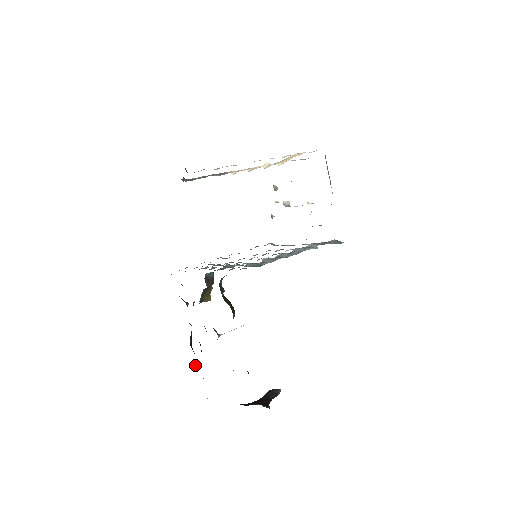
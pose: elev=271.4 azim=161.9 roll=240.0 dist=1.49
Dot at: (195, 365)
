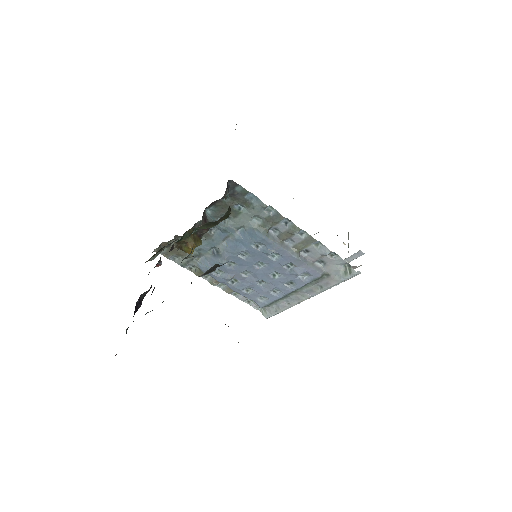
Dot at: (126, 330)
